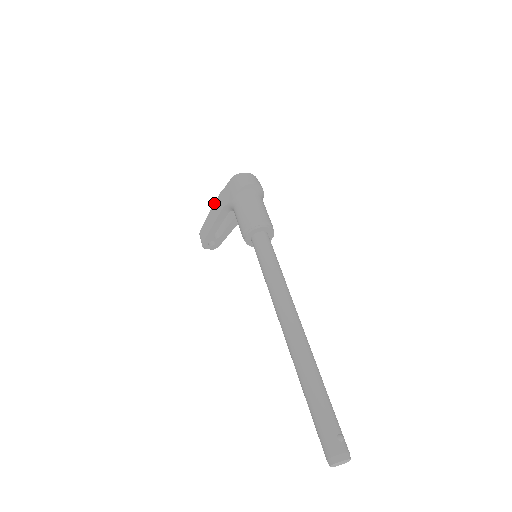
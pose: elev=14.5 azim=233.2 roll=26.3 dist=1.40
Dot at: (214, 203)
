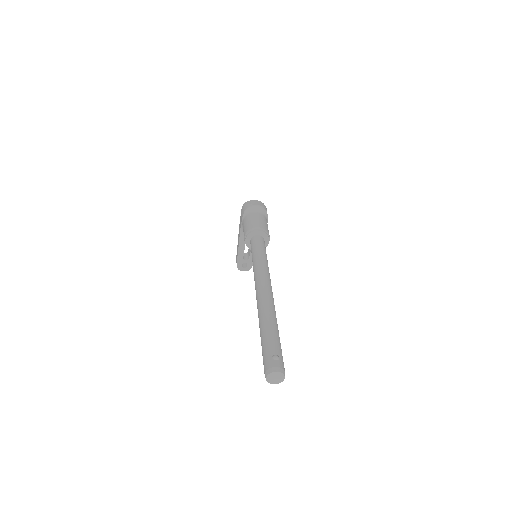
Dot at: occluded
